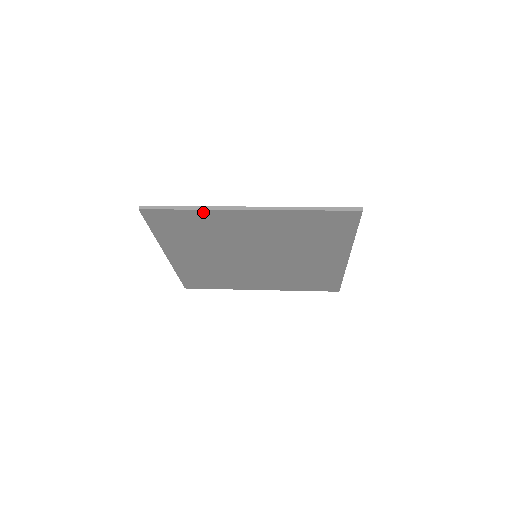
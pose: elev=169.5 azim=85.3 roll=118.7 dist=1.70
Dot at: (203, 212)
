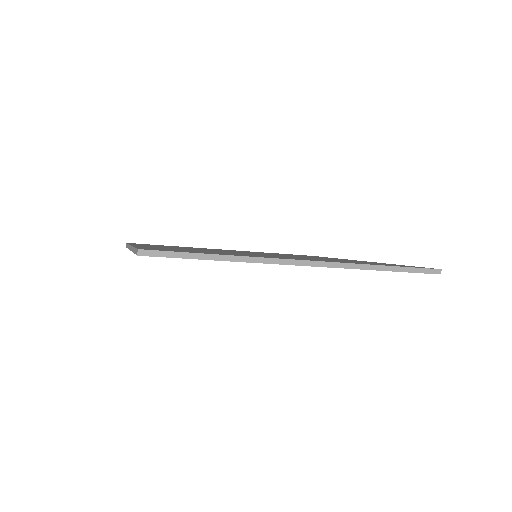
Dot at: (239, 261)
